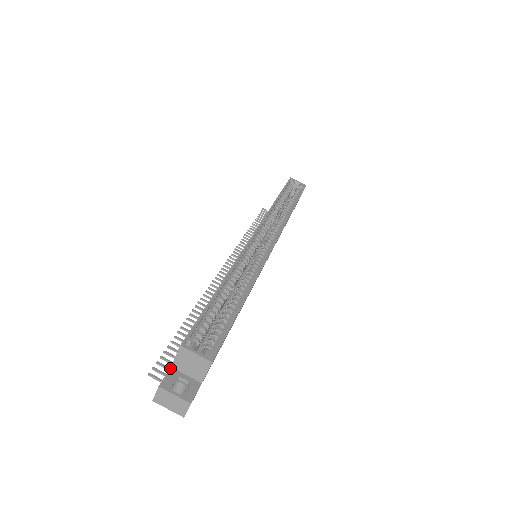
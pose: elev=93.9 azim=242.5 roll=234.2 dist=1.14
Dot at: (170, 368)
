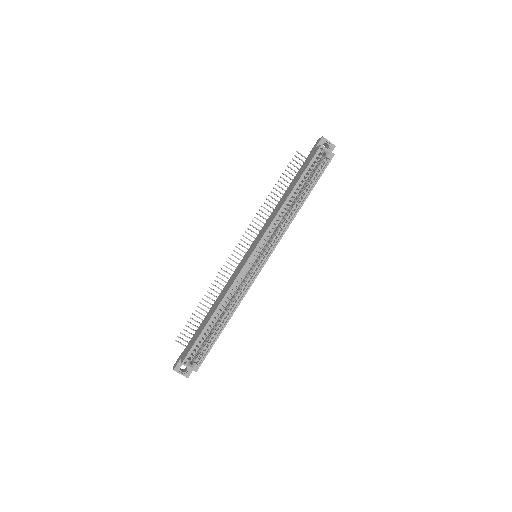
Dot at: (180, 360)
